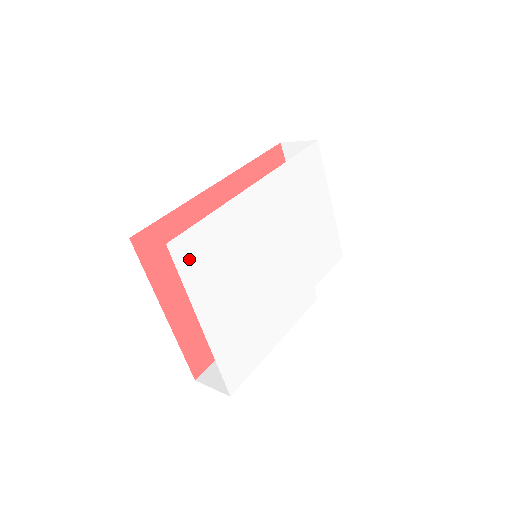
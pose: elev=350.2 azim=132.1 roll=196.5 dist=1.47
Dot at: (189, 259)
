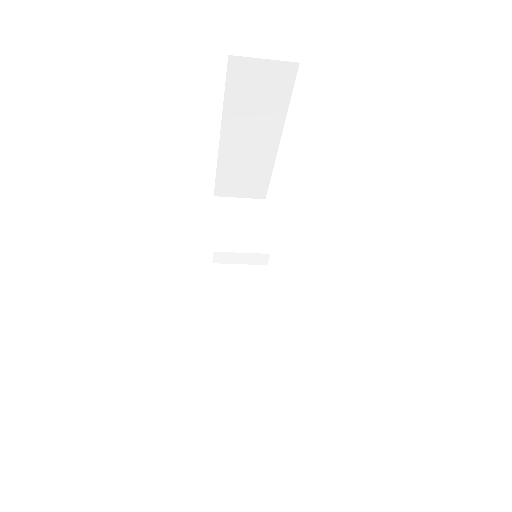
Dot at: occluded
